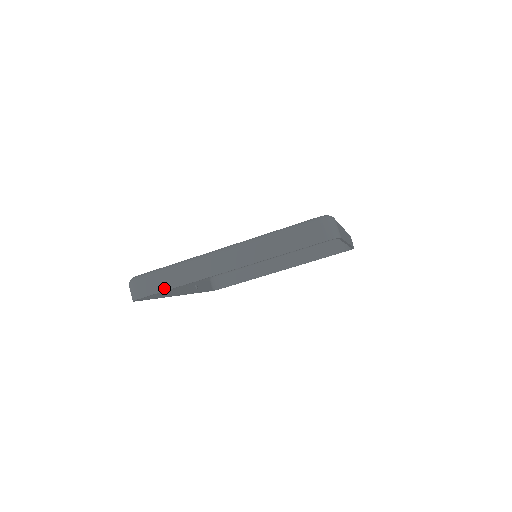
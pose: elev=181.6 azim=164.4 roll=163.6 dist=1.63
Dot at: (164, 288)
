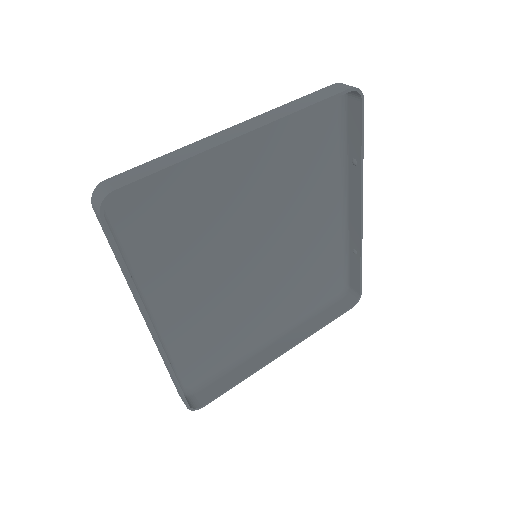
Dot at: (155, 170)
